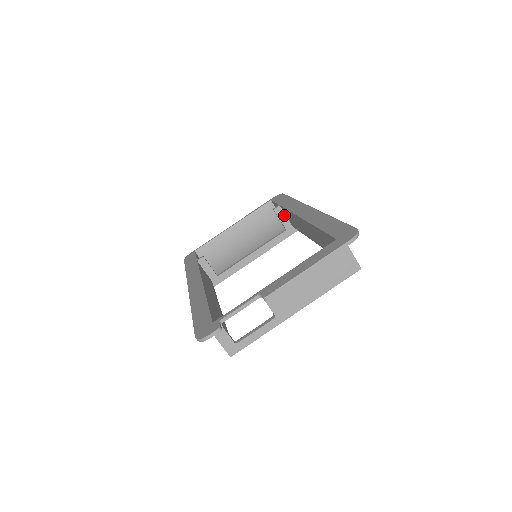
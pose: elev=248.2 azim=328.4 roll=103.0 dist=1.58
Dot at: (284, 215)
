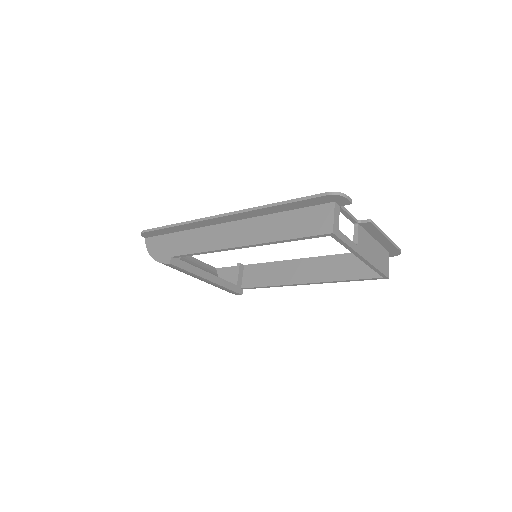
Dot at: (242, 274)
